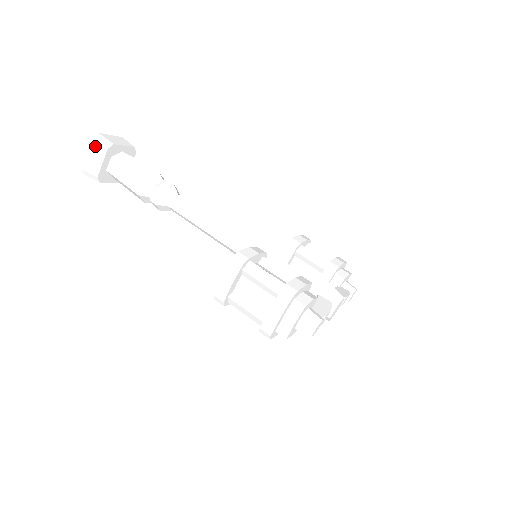
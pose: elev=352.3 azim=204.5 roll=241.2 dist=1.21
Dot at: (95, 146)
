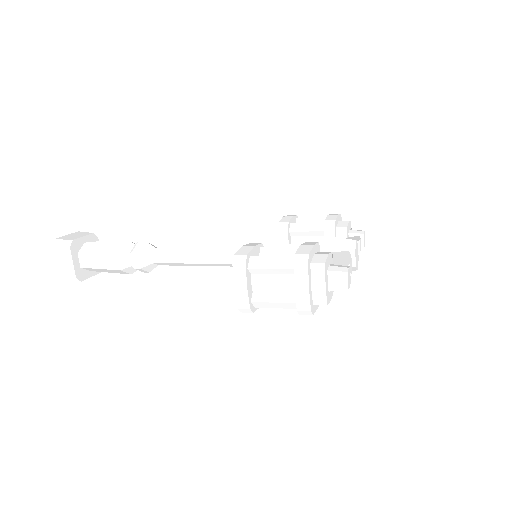
Dot at: (58, 252)
